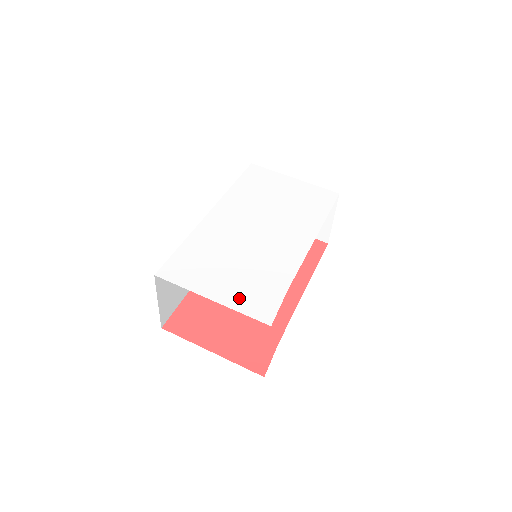
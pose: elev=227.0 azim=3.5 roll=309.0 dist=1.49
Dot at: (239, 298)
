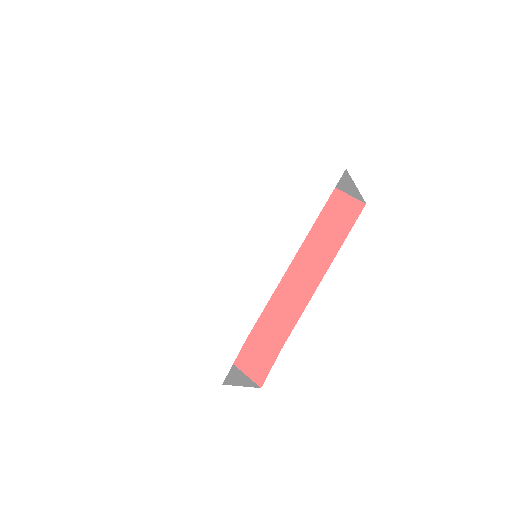
Dot at: (202, 346)
